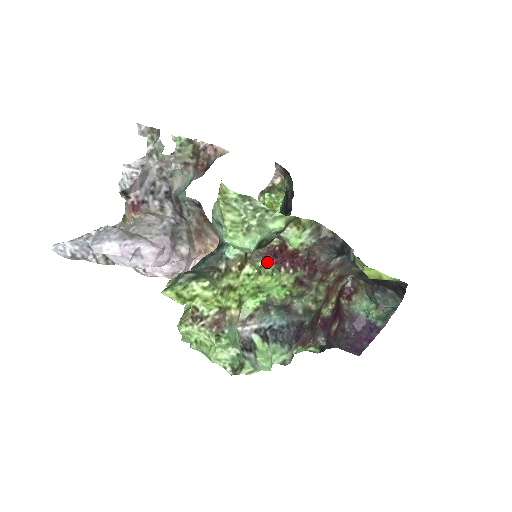
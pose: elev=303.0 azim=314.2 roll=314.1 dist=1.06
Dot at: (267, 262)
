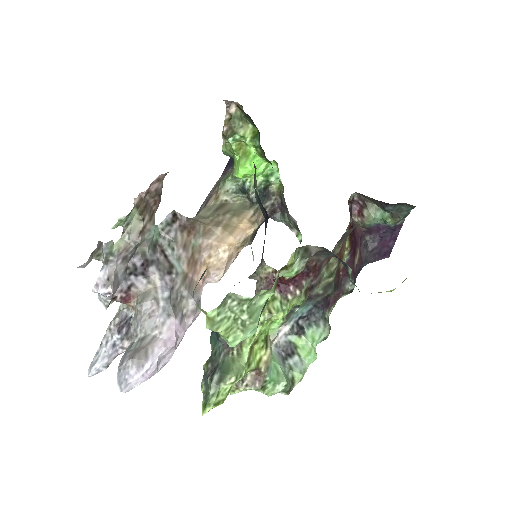
Dot at: occluded
